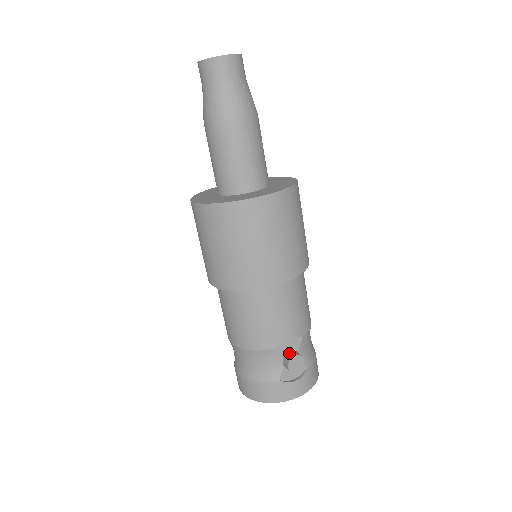
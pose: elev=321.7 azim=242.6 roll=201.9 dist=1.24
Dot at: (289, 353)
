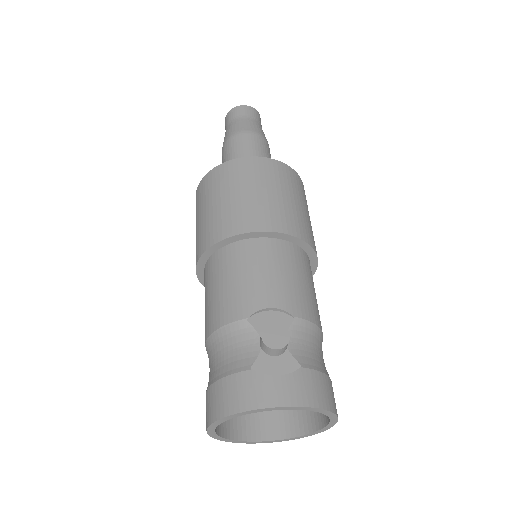
Dot at: occluded
